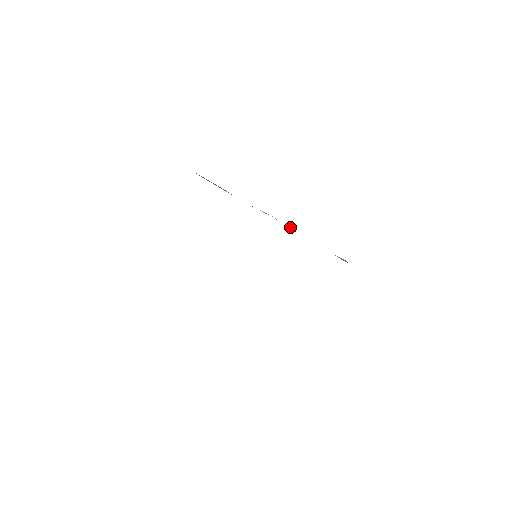
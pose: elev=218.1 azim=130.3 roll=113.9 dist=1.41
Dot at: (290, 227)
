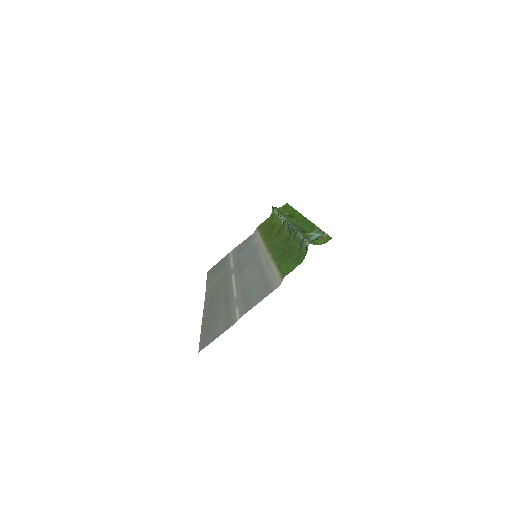
Dot at: occluded
